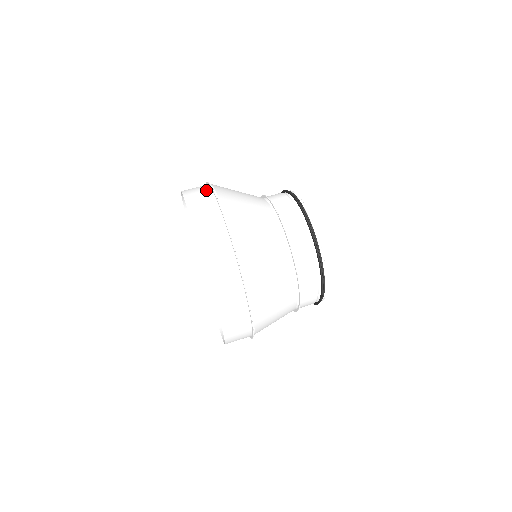
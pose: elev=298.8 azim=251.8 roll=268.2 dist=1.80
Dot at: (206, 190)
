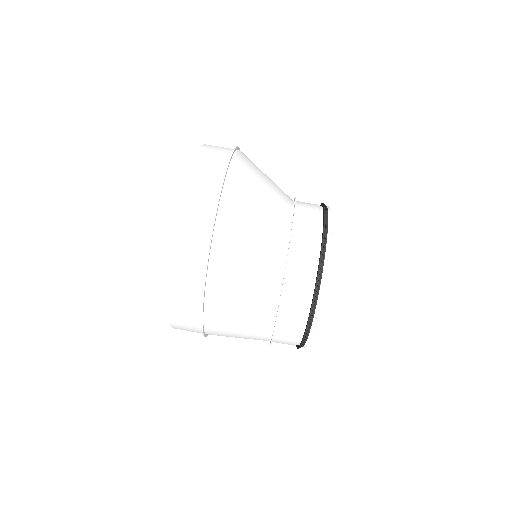
Dot at: occluded
